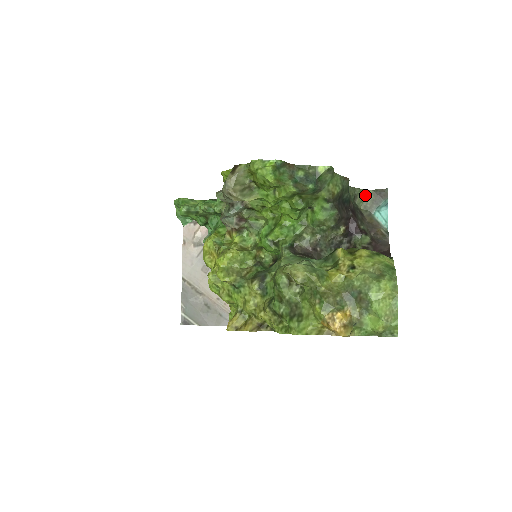
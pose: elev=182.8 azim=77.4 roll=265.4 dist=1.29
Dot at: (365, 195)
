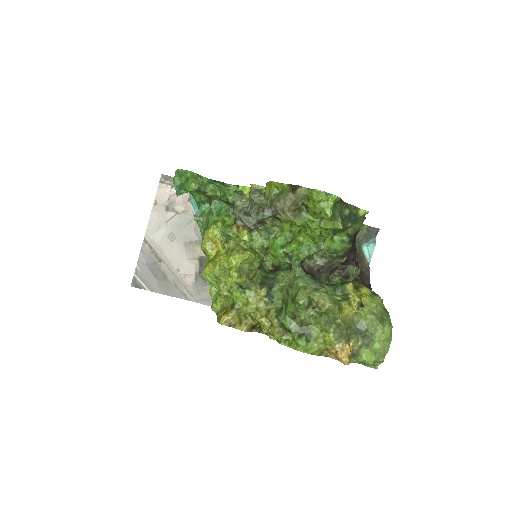
Dot at: (361, 228)
